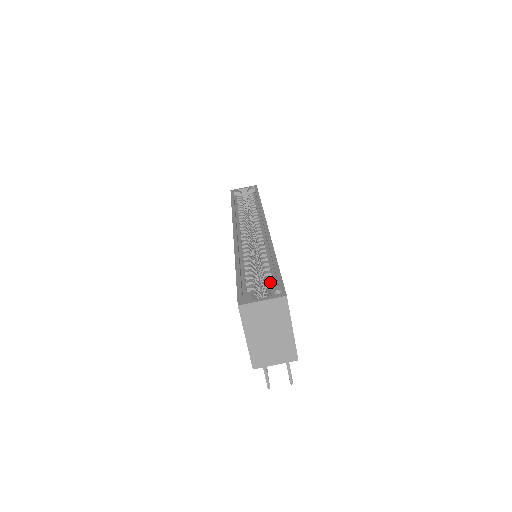
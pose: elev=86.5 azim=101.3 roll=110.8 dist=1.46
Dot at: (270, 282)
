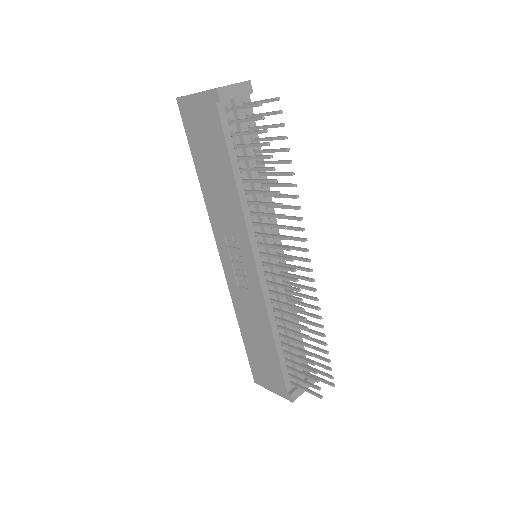
Dot at: occluded
